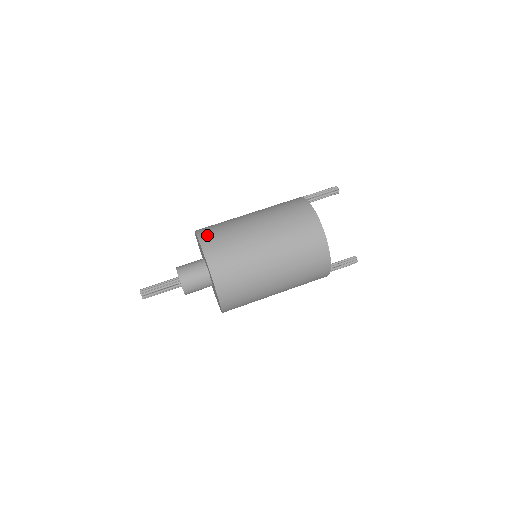
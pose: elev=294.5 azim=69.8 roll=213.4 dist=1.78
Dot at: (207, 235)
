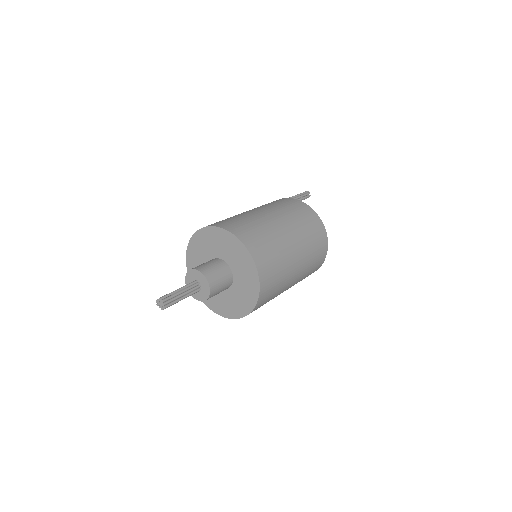
Dot at: (240, 231)
